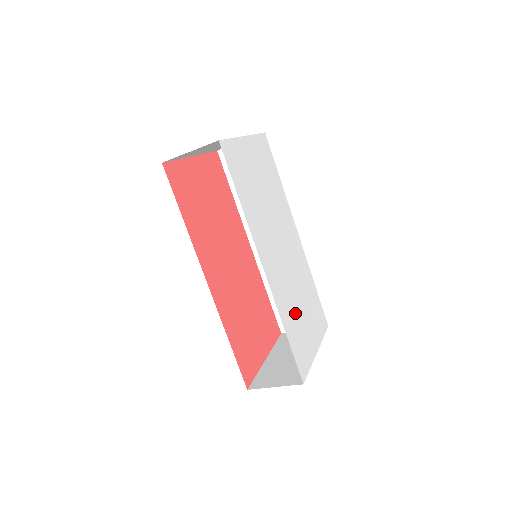
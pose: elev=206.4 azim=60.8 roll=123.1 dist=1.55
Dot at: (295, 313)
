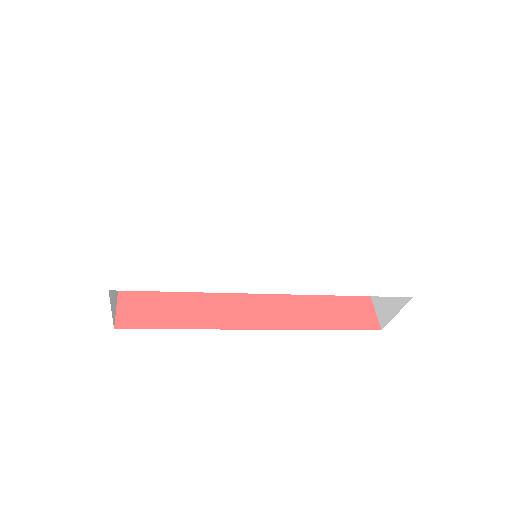
Dot at: (337, 259)
